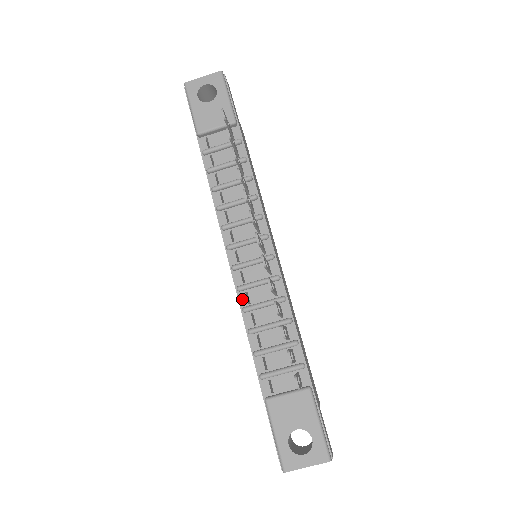
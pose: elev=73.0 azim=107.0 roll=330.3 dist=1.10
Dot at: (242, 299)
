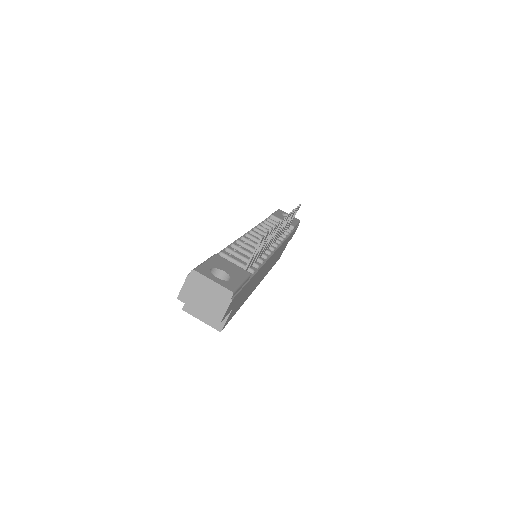
Dot at: occluded
